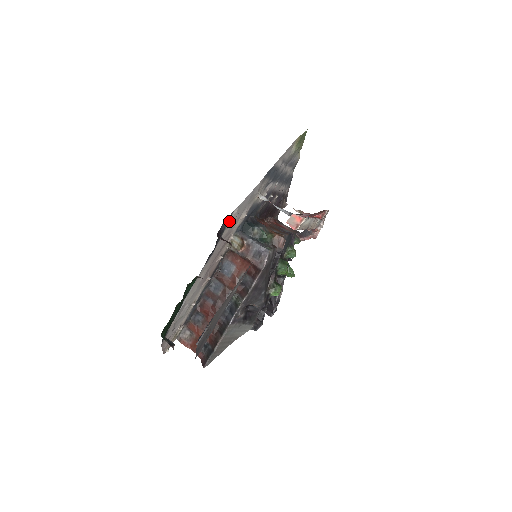
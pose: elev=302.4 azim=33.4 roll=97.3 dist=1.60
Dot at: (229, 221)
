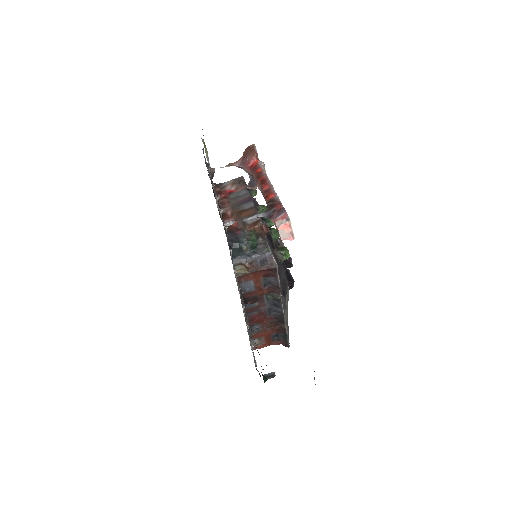
Dot at: (236, 280)
